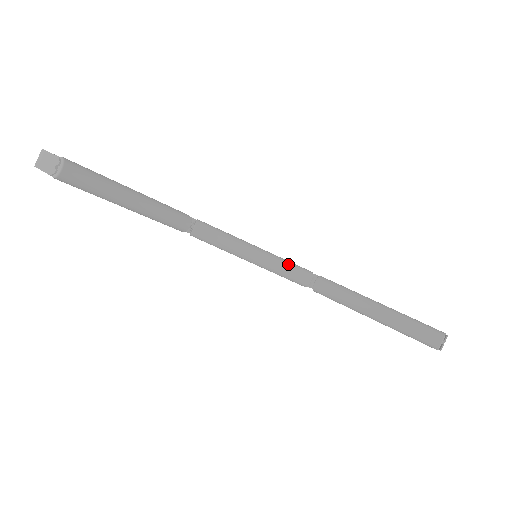
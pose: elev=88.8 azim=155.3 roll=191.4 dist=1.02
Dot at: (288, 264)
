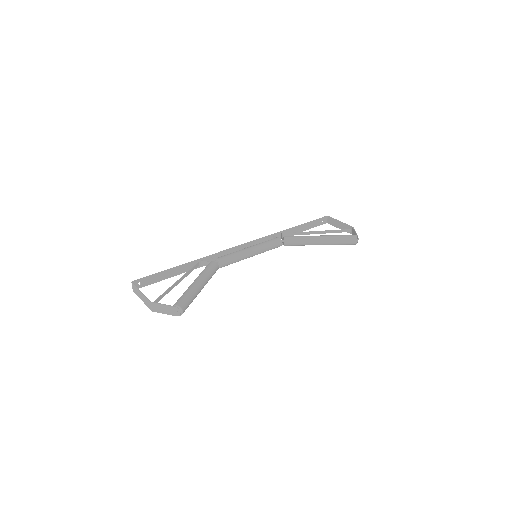
Dot at: (269, 245)
